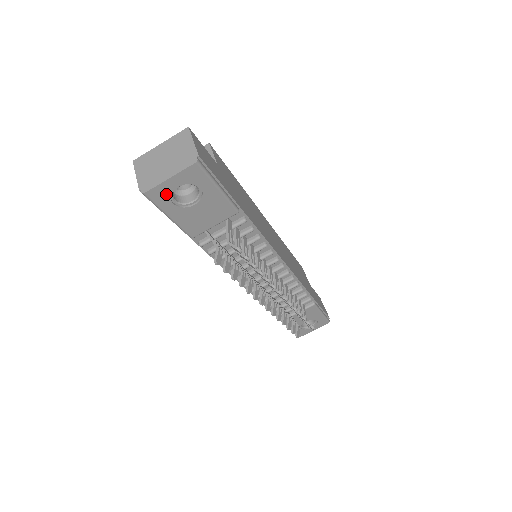
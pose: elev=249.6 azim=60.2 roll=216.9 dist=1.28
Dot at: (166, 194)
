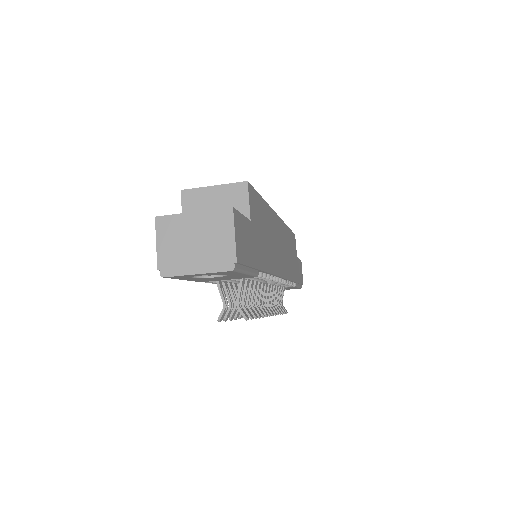
Dot at: (187, 276)
